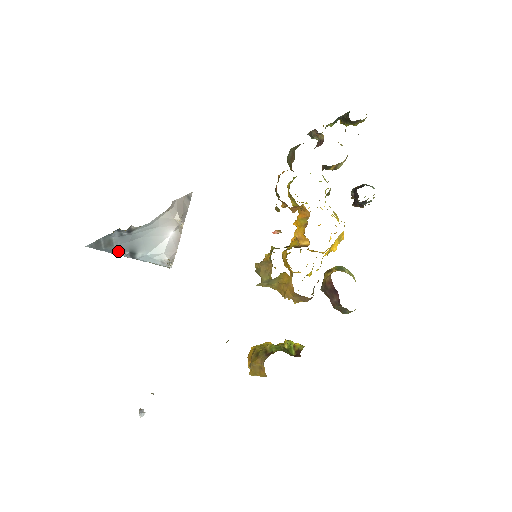
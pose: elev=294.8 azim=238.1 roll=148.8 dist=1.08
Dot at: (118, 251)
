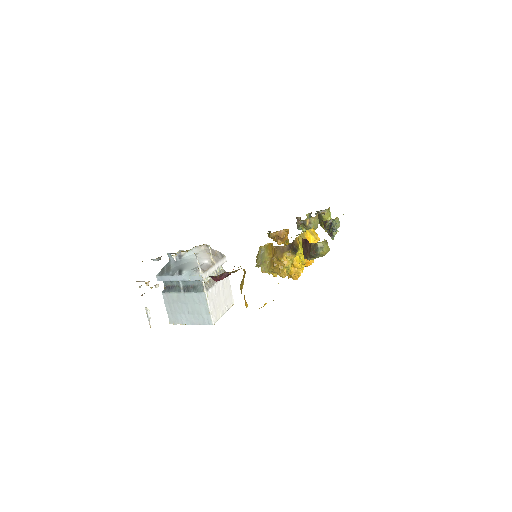
Dot at: (173, 272)
